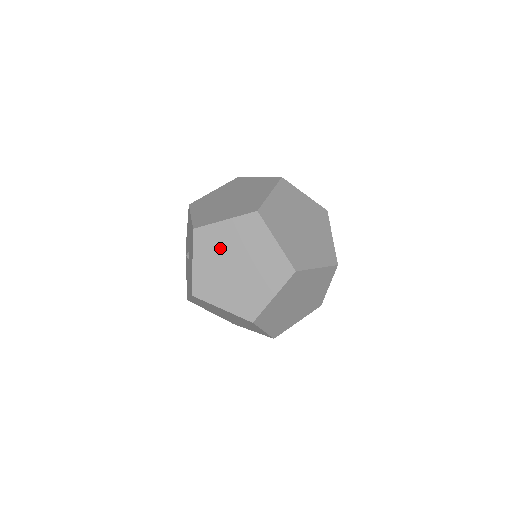
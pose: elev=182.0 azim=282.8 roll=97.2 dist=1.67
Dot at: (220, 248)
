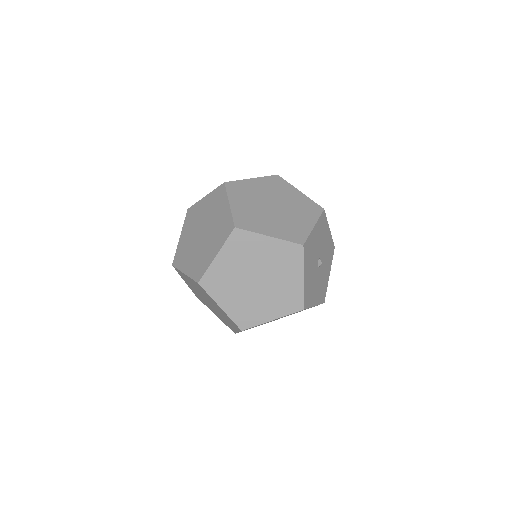
Dot at: (193, 286)
